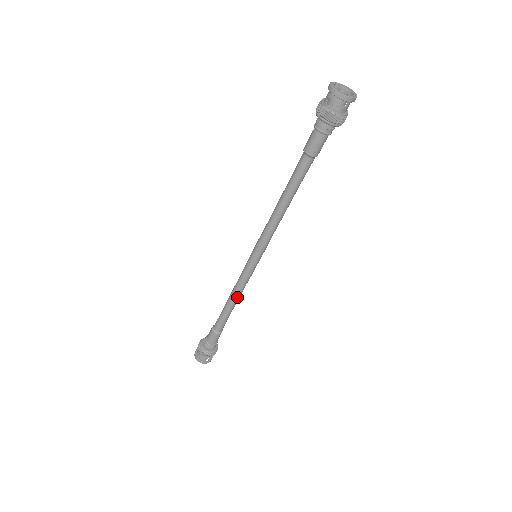
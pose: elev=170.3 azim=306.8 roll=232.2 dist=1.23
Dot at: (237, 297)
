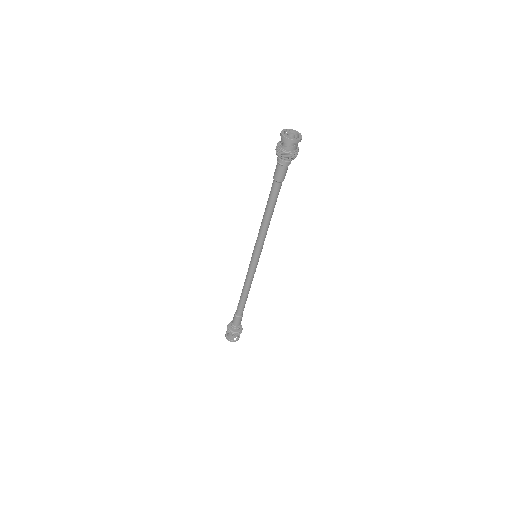
Dot at: (248, 288)
